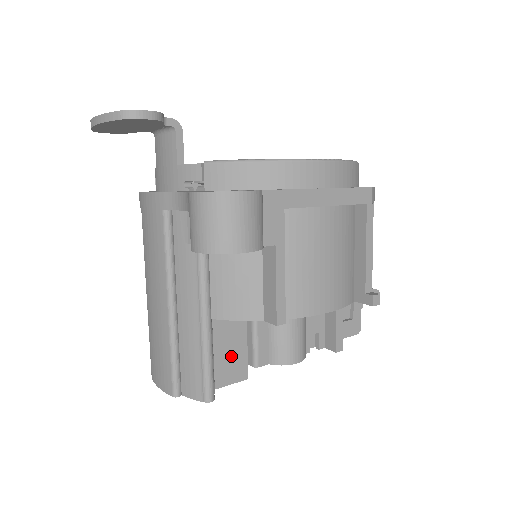
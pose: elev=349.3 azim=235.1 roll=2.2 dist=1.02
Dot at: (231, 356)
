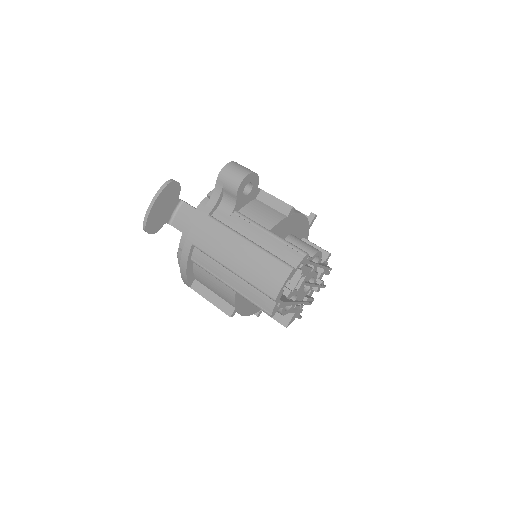
Dot at: occluded
